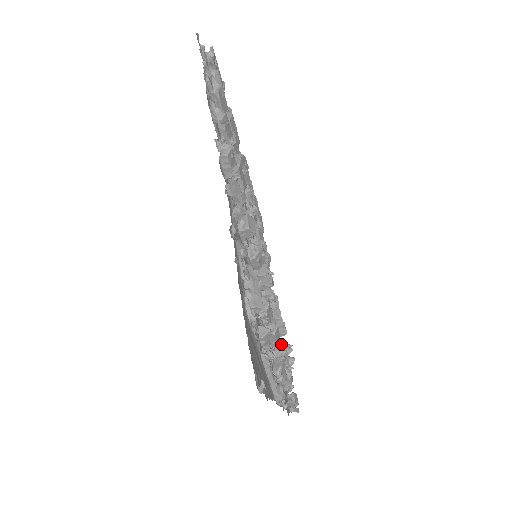
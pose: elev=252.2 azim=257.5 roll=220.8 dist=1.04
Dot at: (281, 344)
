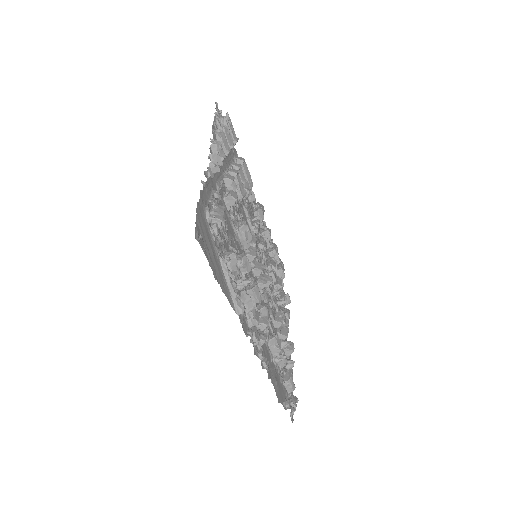
Dot at: (267, 317)
